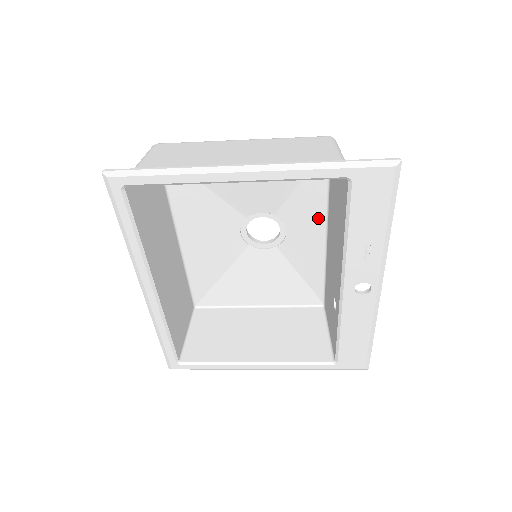
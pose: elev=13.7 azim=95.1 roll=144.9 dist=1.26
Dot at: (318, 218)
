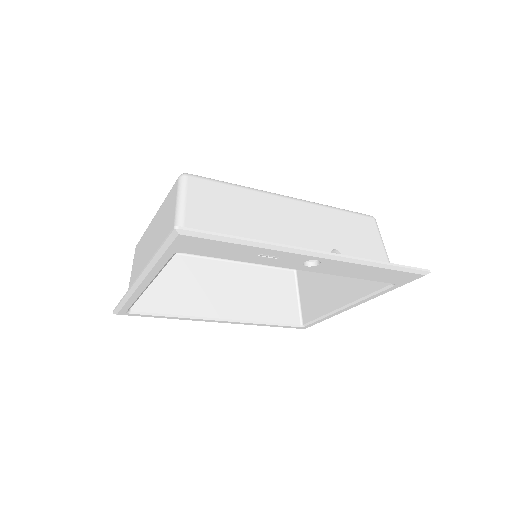
Dot at: occluded
